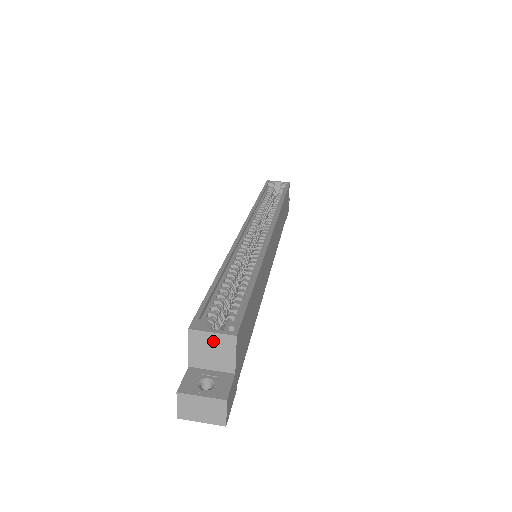
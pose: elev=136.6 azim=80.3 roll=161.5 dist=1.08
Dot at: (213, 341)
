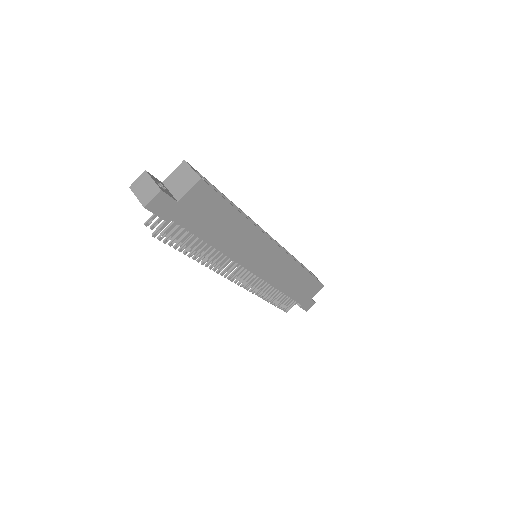
Dot at: (188, 174)
